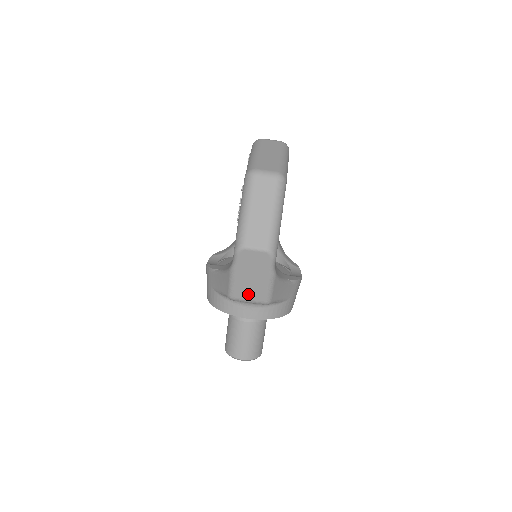
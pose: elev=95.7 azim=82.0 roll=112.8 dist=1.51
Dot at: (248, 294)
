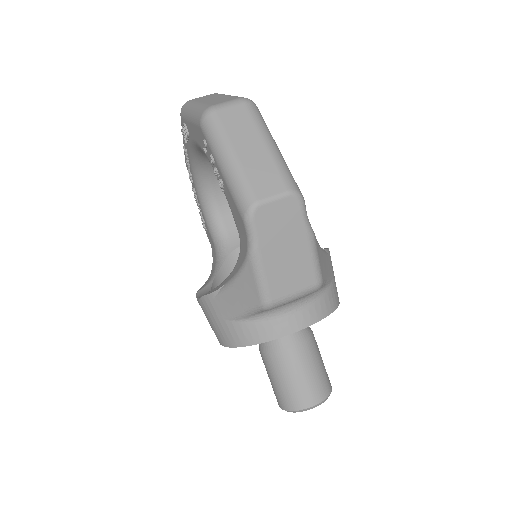
Dot at: (289, 283)
